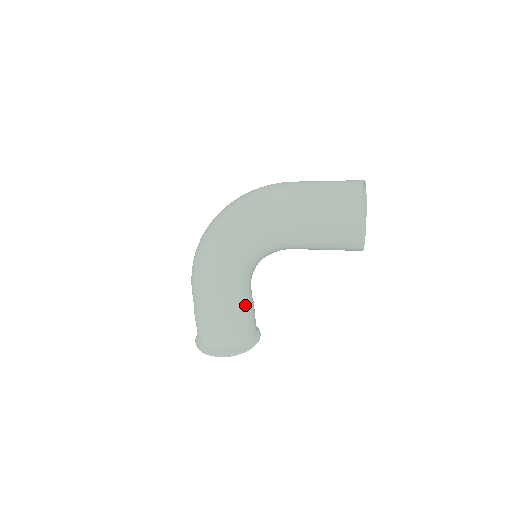
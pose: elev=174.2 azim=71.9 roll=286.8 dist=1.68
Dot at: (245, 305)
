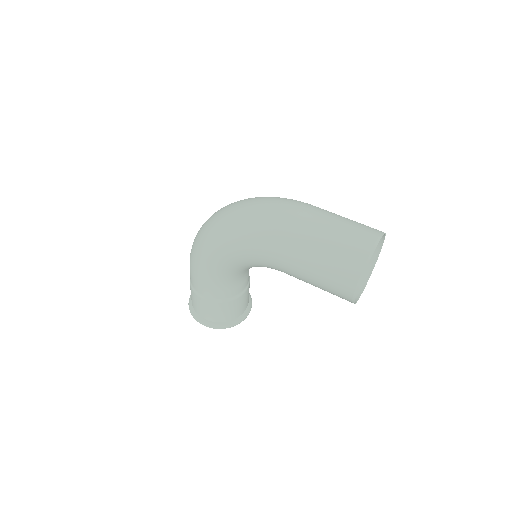
Dot at: (237, 292)
